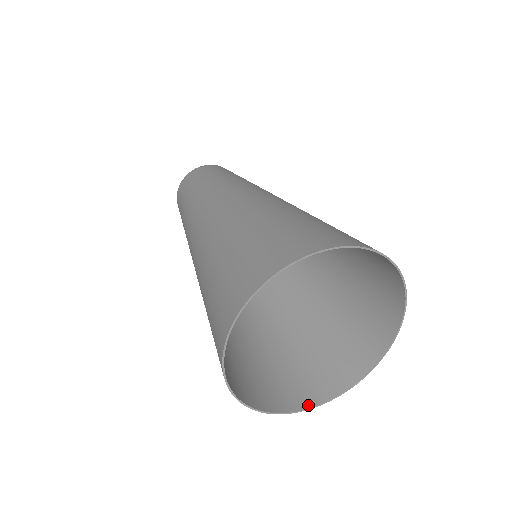
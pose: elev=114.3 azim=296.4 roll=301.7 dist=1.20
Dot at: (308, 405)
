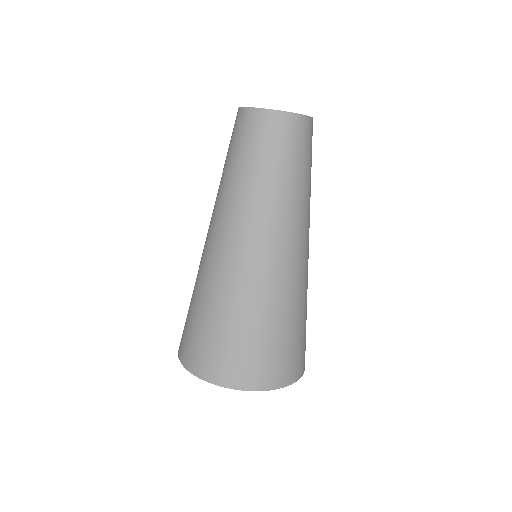
Dot at: occluded
